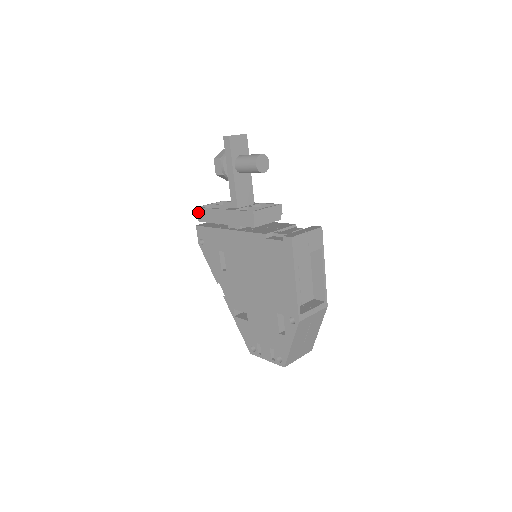
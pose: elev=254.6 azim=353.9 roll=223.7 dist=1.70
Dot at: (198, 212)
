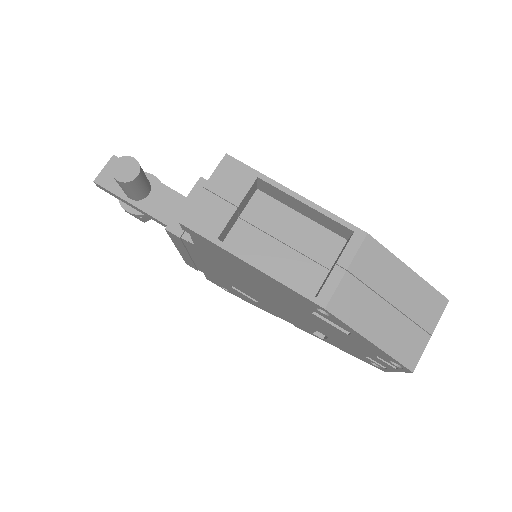
Dot at: (191, 266)
